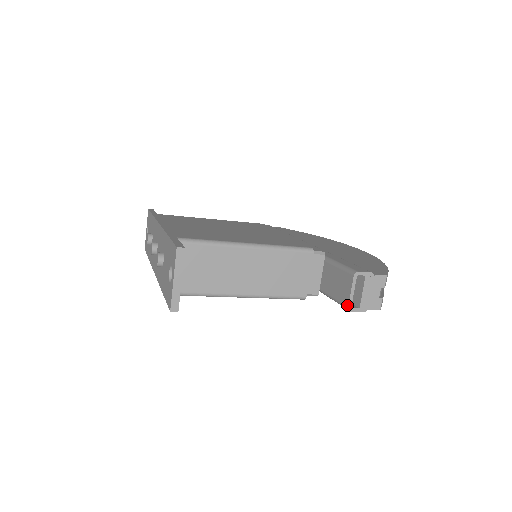
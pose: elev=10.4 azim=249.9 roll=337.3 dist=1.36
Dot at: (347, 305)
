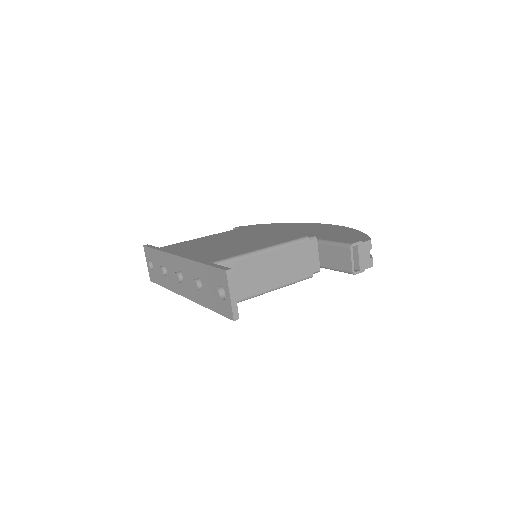
Dot at: (351, 271)
